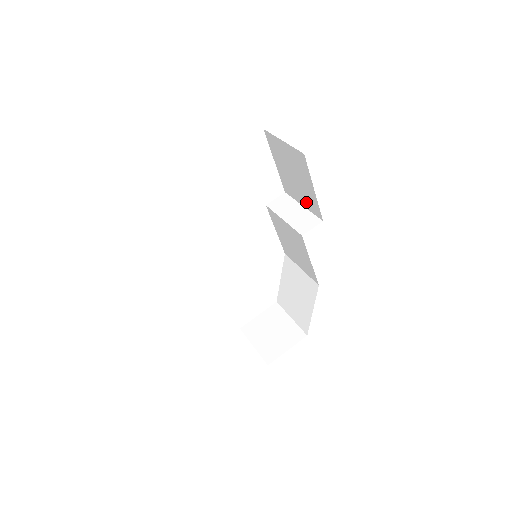
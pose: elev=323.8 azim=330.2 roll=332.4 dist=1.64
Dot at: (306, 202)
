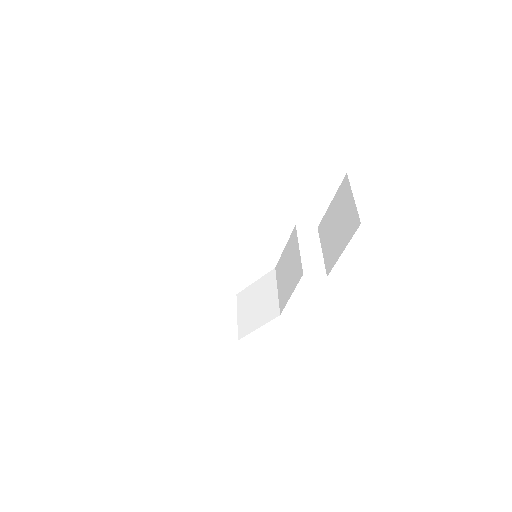
Dot at: (327, 252)
